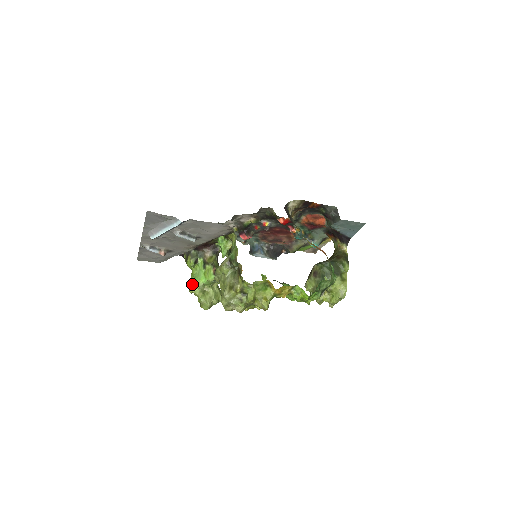
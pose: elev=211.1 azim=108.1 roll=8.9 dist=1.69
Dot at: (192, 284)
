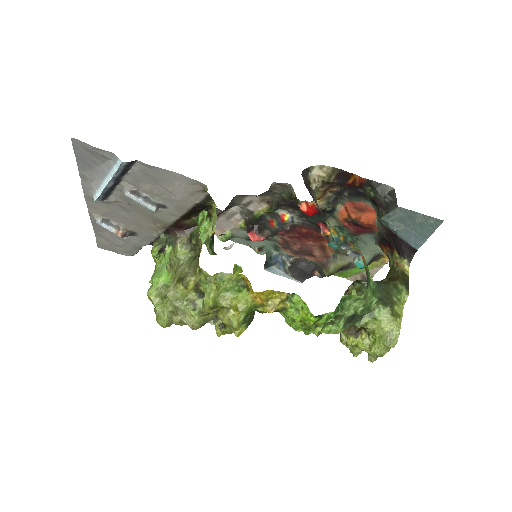
Dot at: occluded
